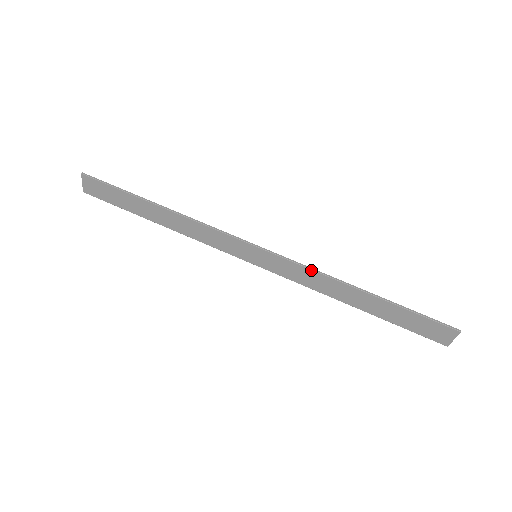
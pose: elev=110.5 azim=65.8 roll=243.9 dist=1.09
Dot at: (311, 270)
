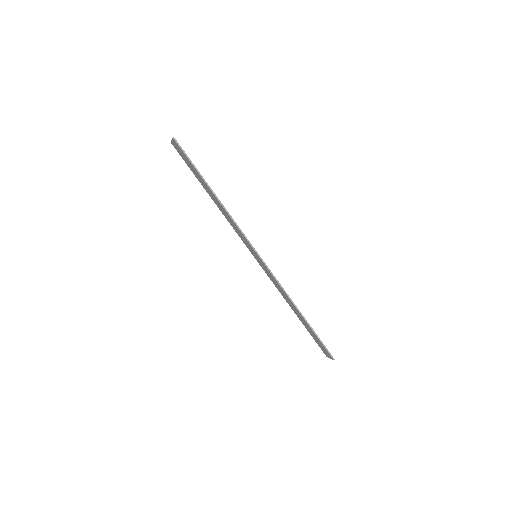
Dot at: (280, 286)
